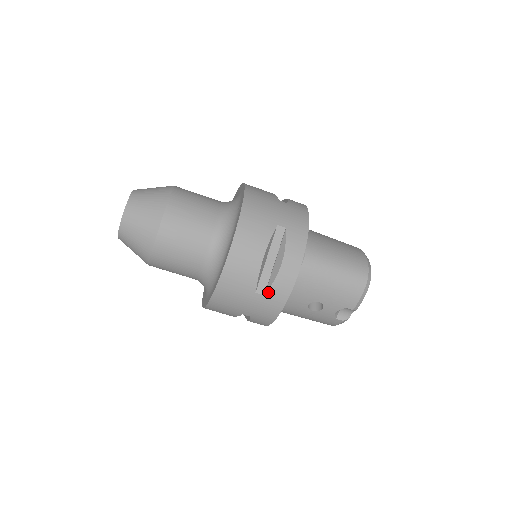
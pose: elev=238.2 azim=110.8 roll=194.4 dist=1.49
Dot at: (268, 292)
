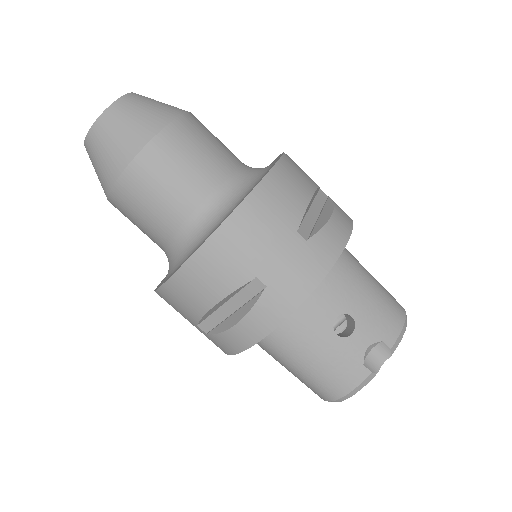
Dot at: (313, 238)
